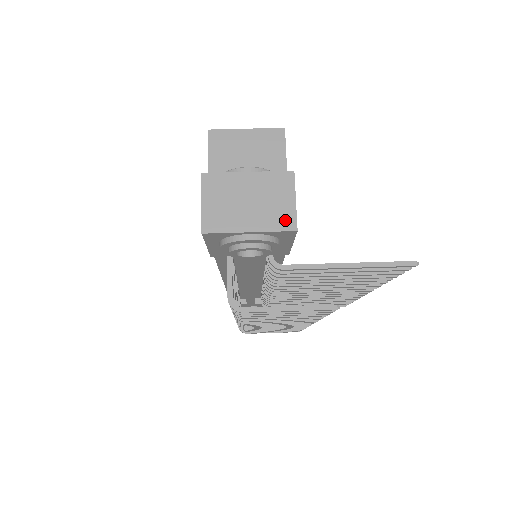
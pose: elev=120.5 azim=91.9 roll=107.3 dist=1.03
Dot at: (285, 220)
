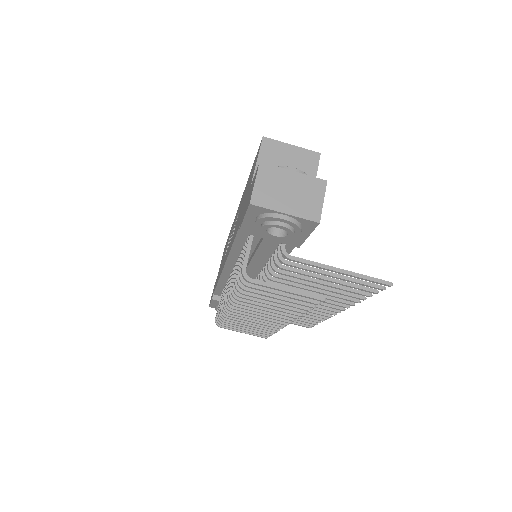
Dot at: (313, 213)
